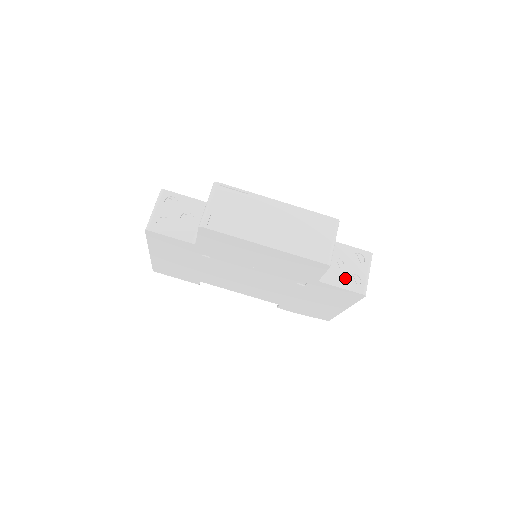
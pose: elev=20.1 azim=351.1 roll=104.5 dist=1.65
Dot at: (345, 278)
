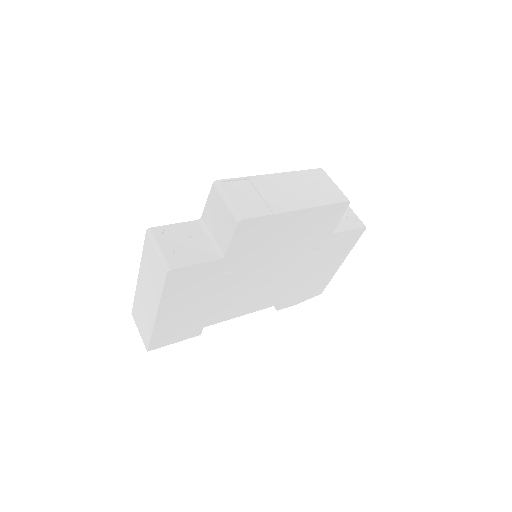
Dot at: (345, 222)
